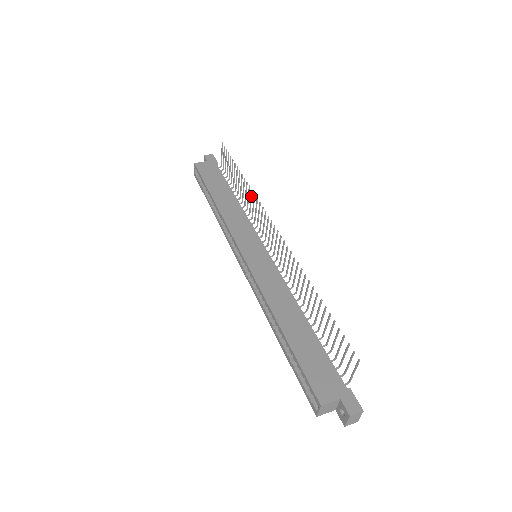
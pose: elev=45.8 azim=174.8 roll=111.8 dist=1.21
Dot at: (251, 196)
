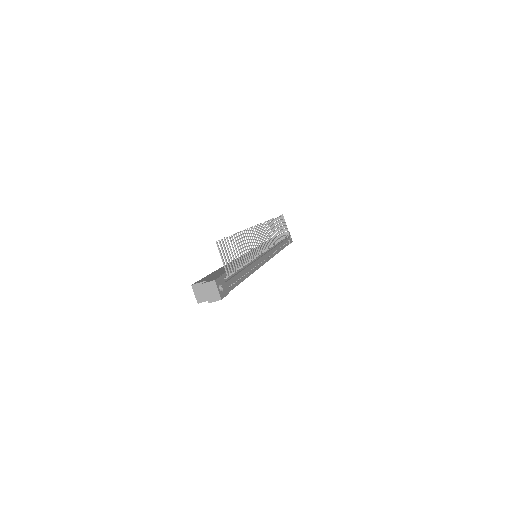
Dot at: (271, 226)
